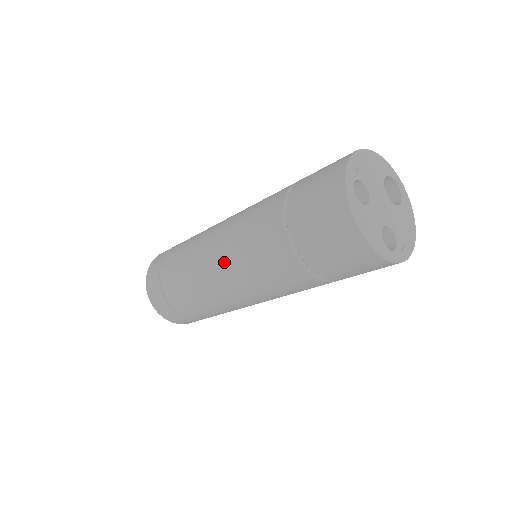
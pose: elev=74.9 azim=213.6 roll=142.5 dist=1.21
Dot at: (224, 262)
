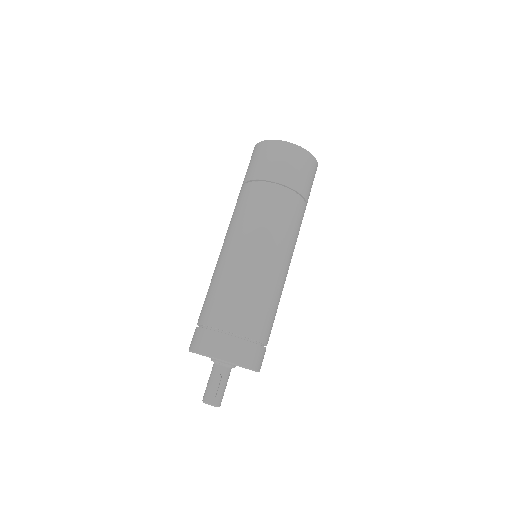
Dot at: (241, 240)
